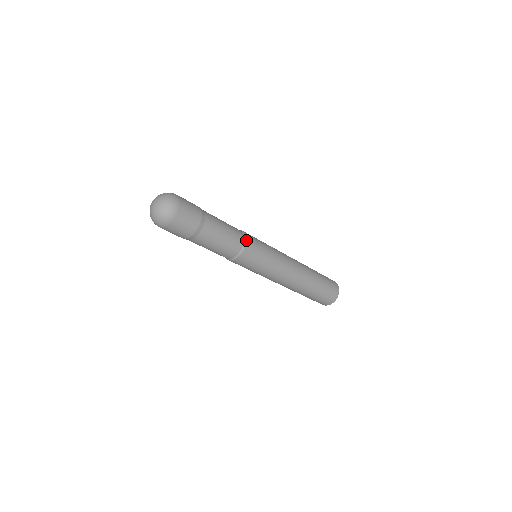
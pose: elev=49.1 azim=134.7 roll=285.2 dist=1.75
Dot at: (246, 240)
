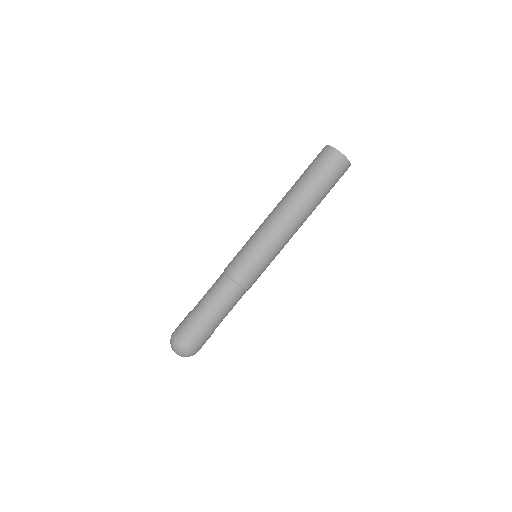
Dot at: (236, 282)
